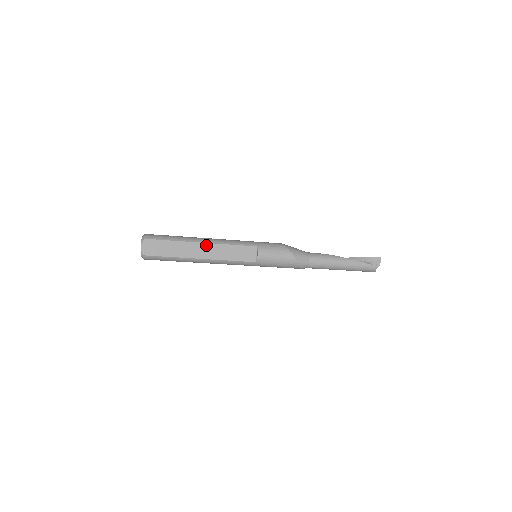
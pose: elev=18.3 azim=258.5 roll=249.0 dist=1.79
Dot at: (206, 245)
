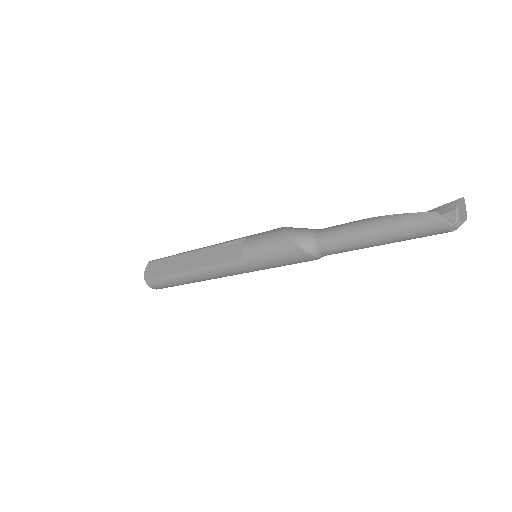
Dot at: (195, 253)
